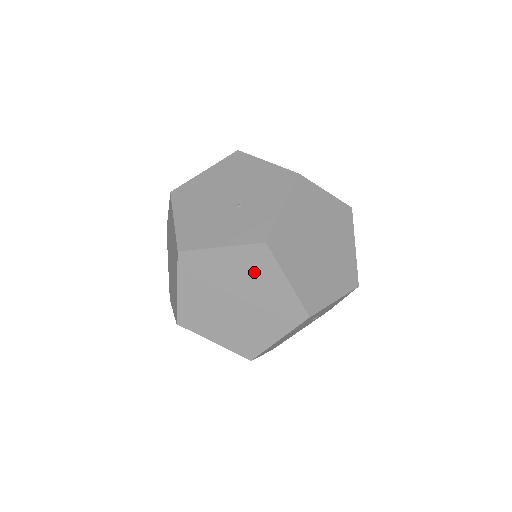
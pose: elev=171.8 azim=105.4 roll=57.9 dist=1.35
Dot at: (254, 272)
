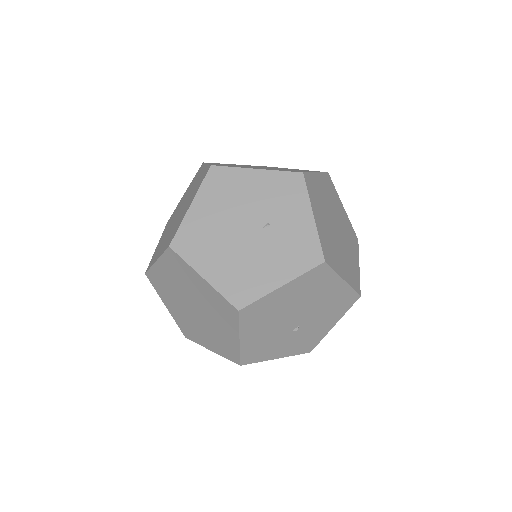
Dot at: (193, 184)
